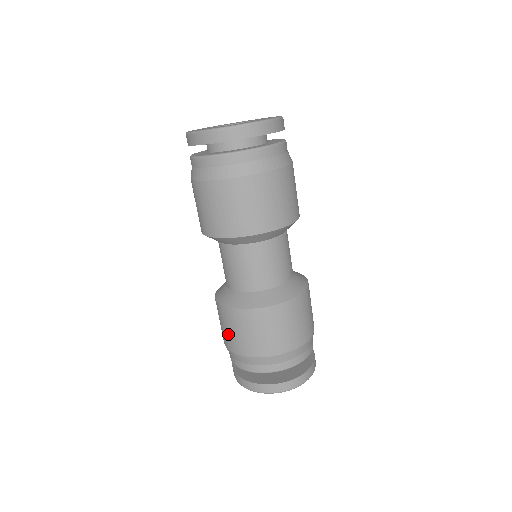
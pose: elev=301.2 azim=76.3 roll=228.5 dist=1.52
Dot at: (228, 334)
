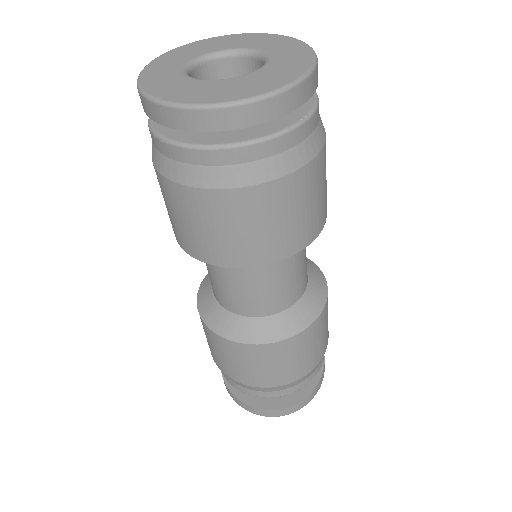
Dot at: (211, 348)
